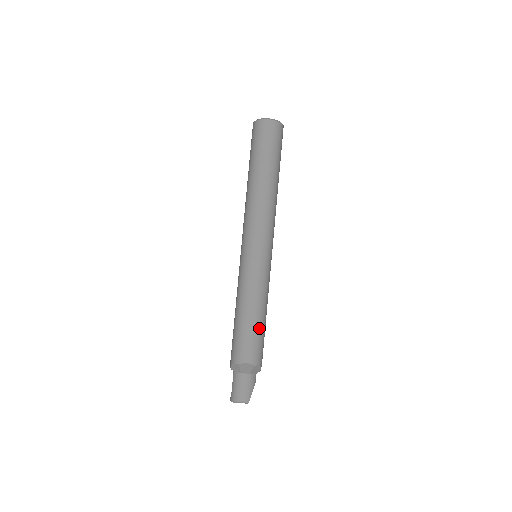
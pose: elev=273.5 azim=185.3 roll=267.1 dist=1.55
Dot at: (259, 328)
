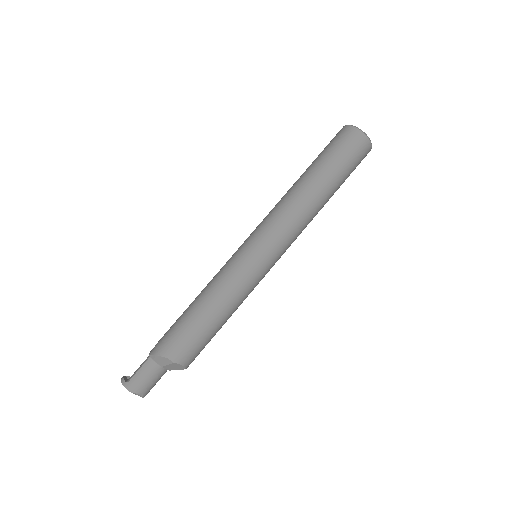
Dot at: (215, 334)
